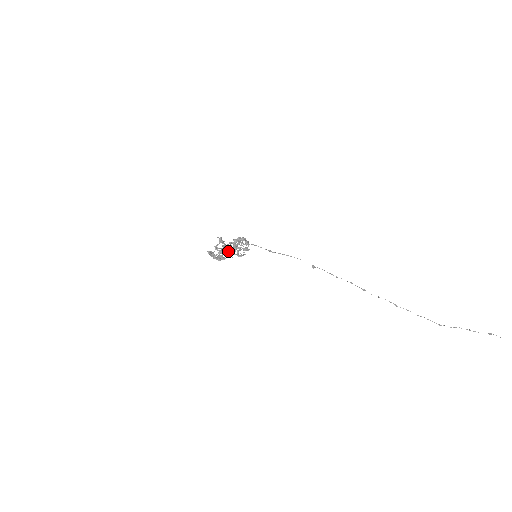
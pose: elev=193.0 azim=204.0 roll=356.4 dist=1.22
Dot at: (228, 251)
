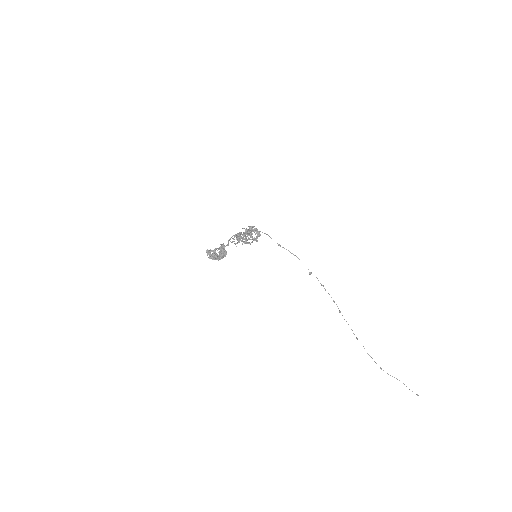
Dot at: (237, 236)
